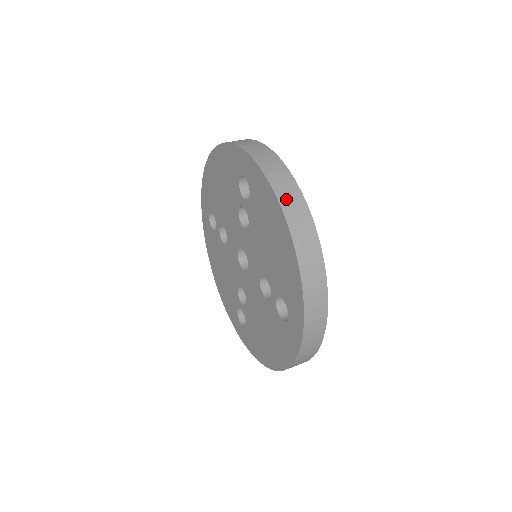
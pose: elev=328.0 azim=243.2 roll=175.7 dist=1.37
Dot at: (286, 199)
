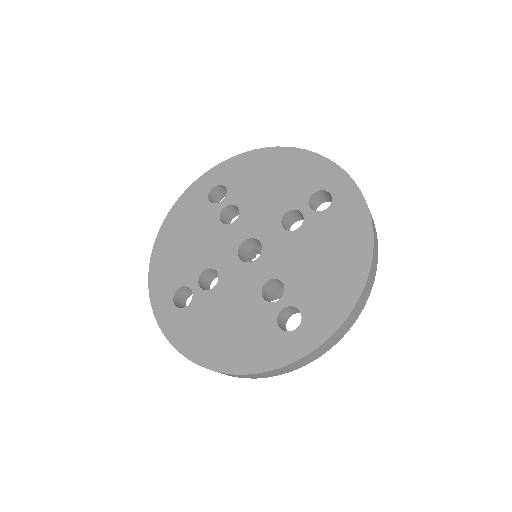
Dot at: occluded
